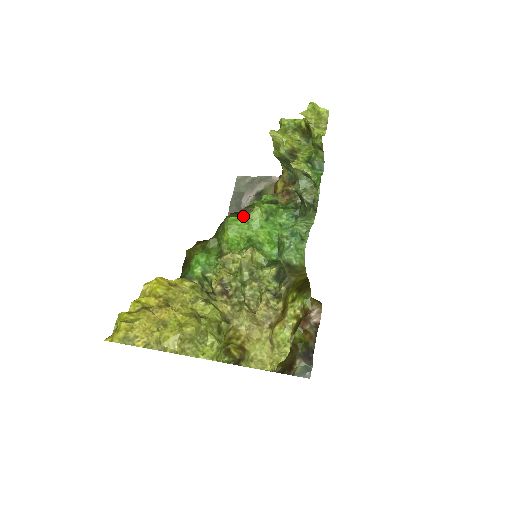
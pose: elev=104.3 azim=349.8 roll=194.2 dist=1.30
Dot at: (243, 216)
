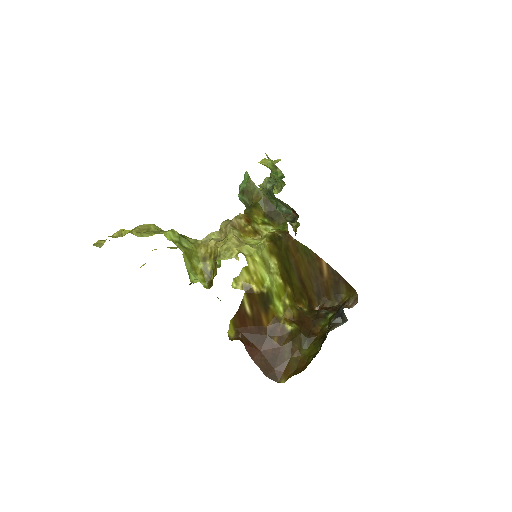
Dot at: occluded
